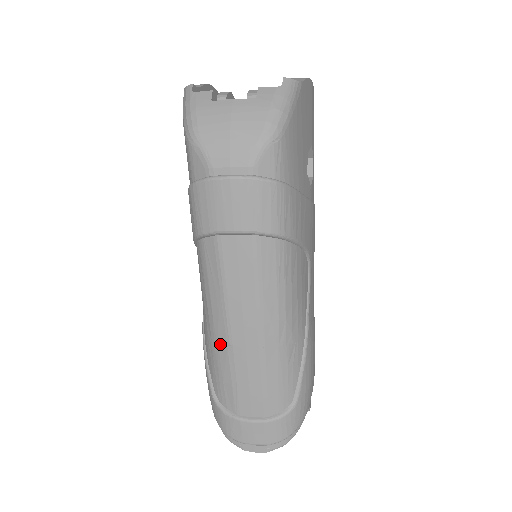
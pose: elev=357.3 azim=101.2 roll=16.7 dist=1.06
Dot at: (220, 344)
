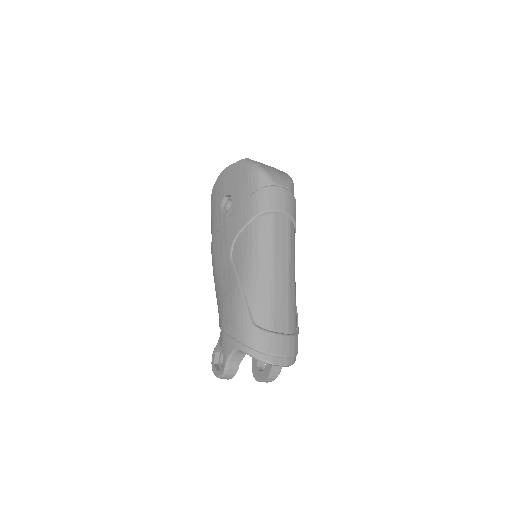
Dot at: (266, 278)
